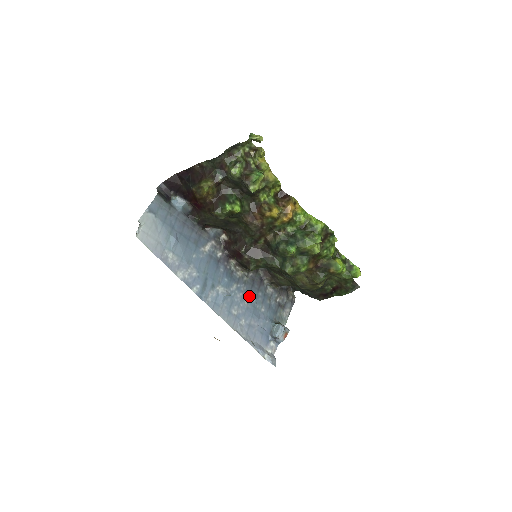
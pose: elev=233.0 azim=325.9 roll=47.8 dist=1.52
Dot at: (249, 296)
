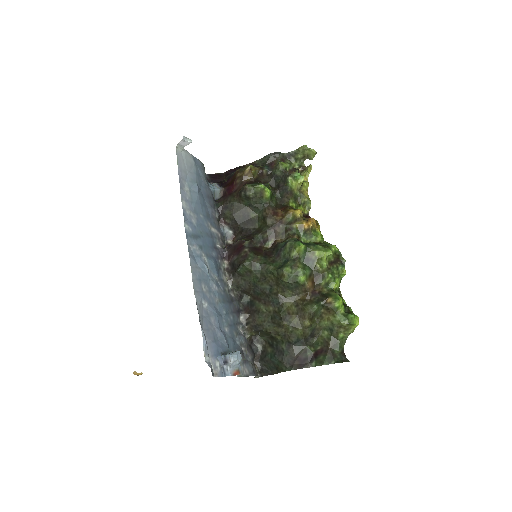
Dot at: (222, 302)
